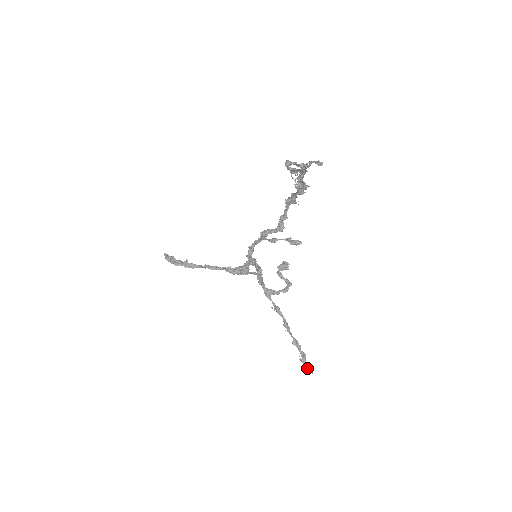
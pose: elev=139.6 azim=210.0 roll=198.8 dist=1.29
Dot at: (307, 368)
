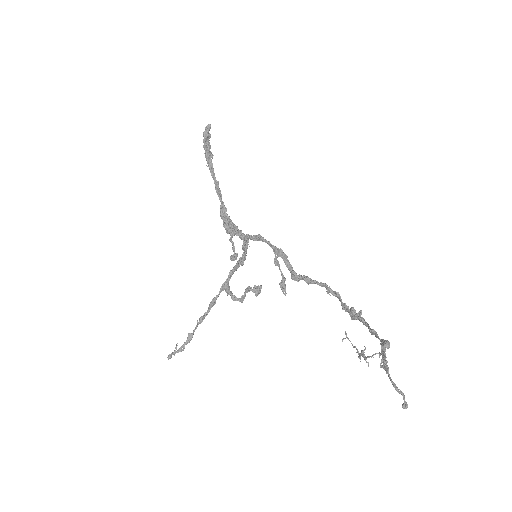
Dot at: (171, 355)
